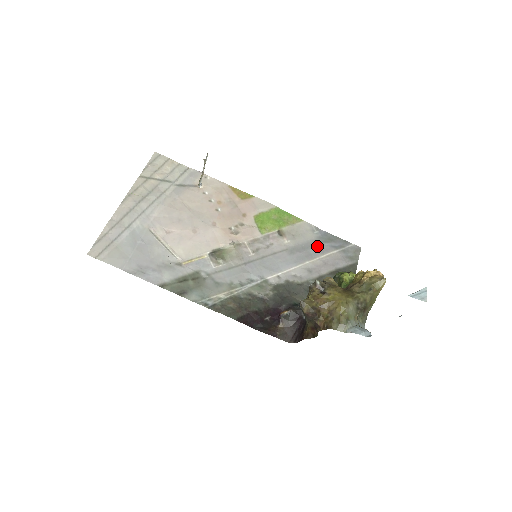
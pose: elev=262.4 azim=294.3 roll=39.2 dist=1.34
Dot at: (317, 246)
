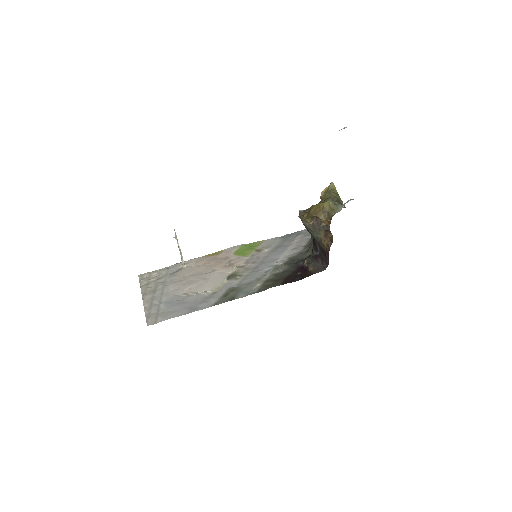
Dot at: (286, 241)
